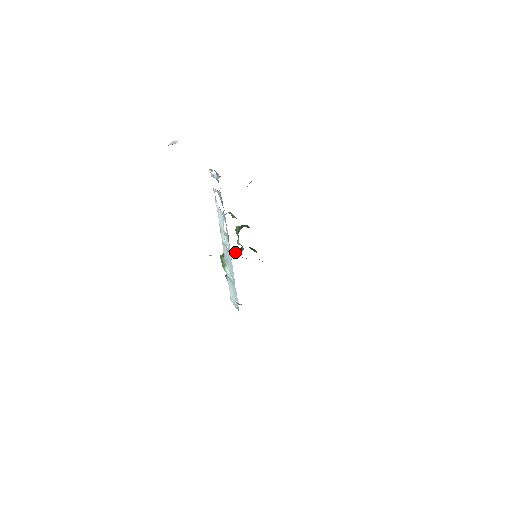
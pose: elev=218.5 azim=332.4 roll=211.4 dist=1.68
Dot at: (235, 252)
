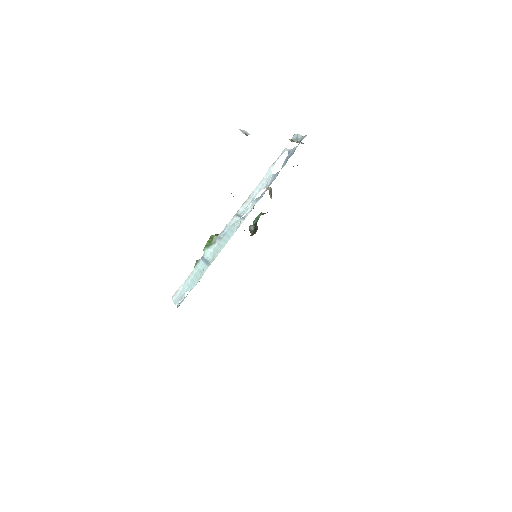
Dot at: occluded
